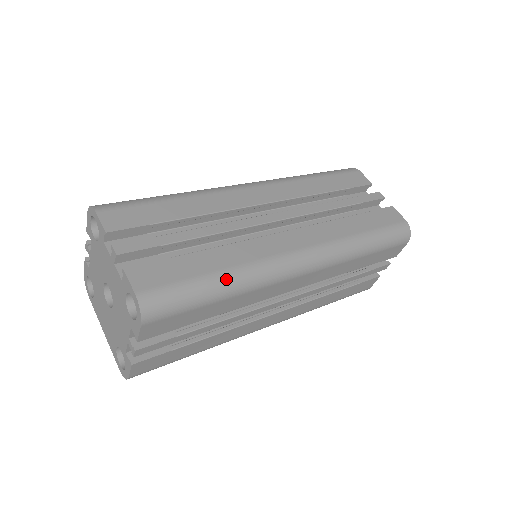
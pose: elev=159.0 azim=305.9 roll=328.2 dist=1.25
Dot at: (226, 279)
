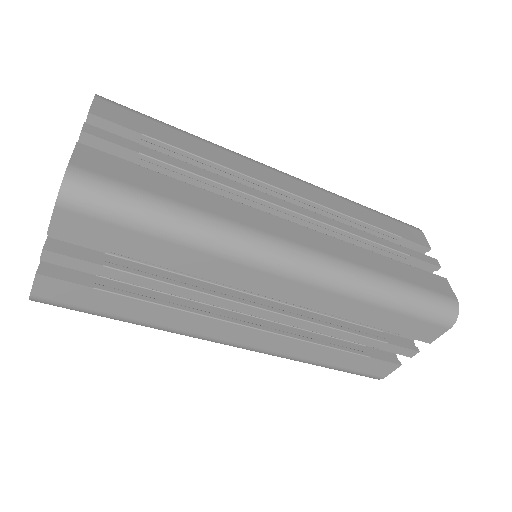
Dot at: (189, 217)
